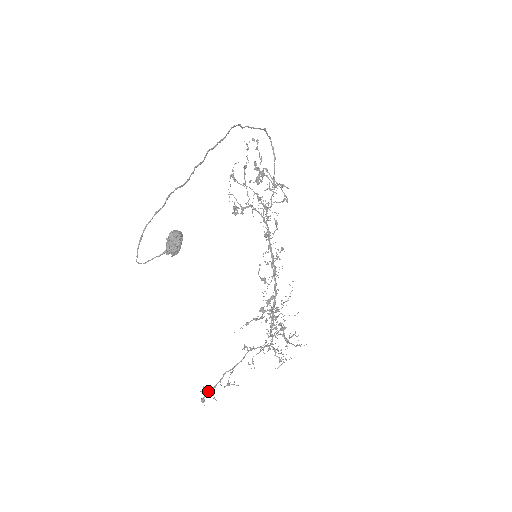
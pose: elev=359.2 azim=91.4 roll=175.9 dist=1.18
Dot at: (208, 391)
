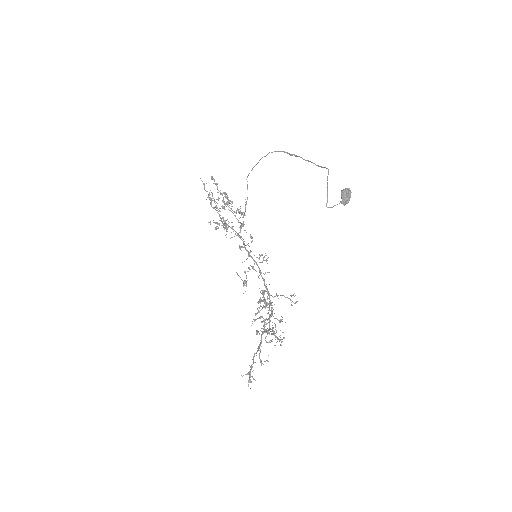
Dot at: (250, 372)
